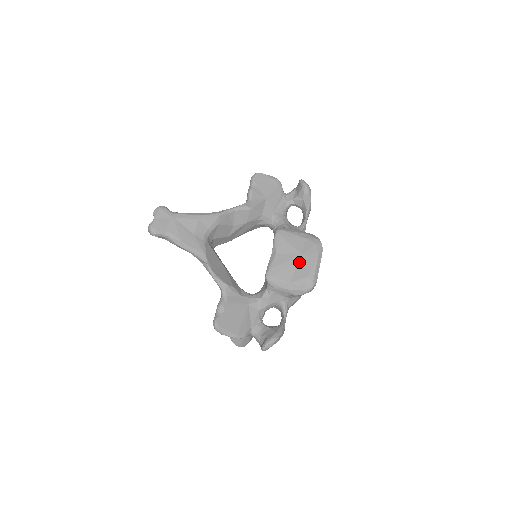
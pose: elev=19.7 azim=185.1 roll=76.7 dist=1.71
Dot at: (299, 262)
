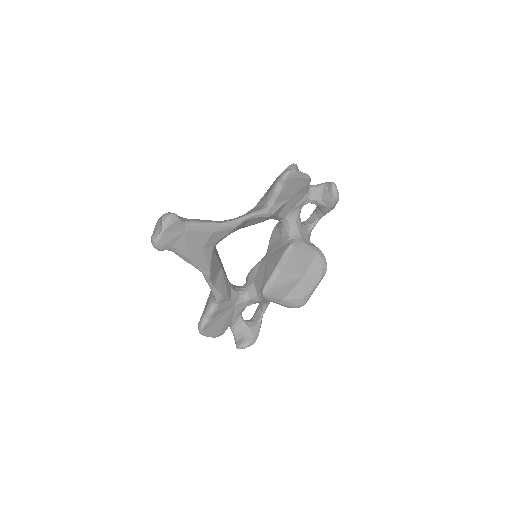
Dot at: (299, 283)
